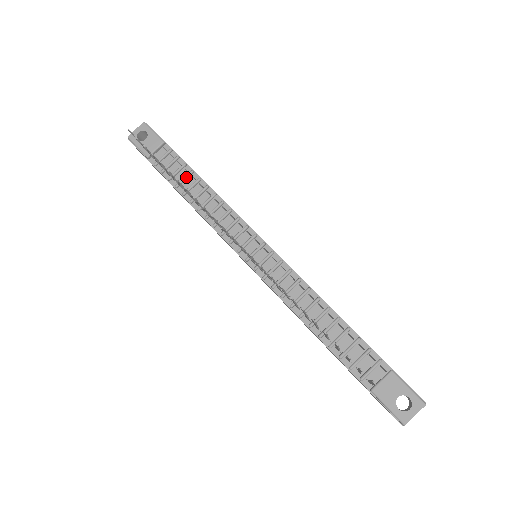
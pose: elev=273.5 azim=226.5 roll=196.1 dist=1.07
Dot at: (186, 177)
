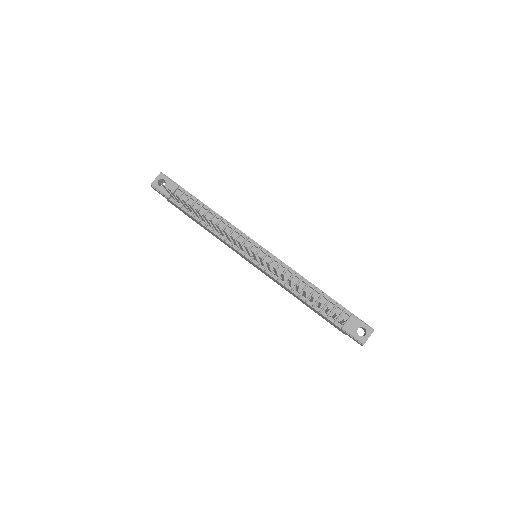
Dot at: (199, 209)
